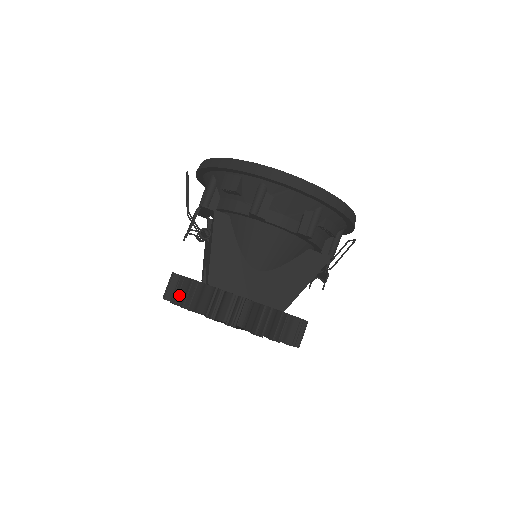
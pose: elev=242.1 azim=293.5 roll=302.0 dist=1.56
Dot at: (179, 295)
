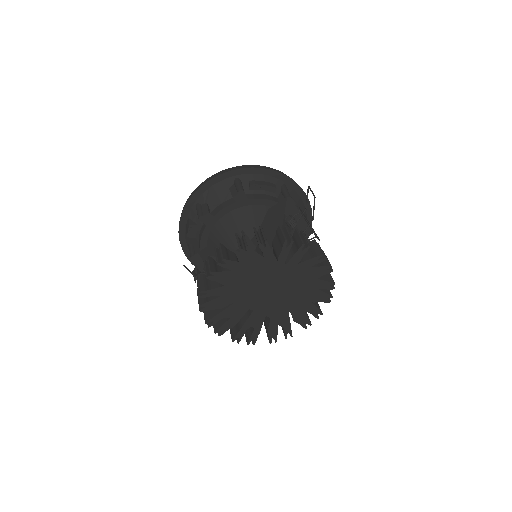
Dot at: (199, 300)
